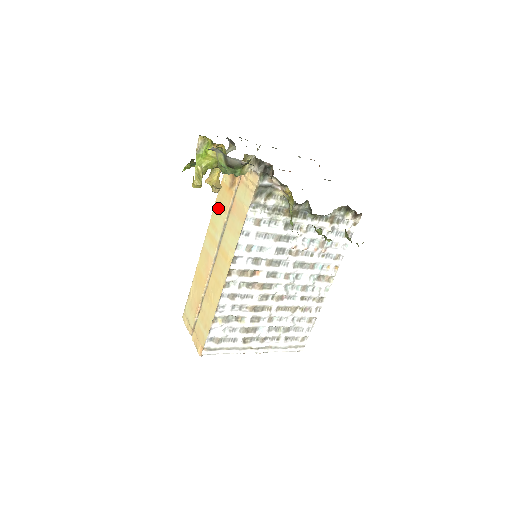
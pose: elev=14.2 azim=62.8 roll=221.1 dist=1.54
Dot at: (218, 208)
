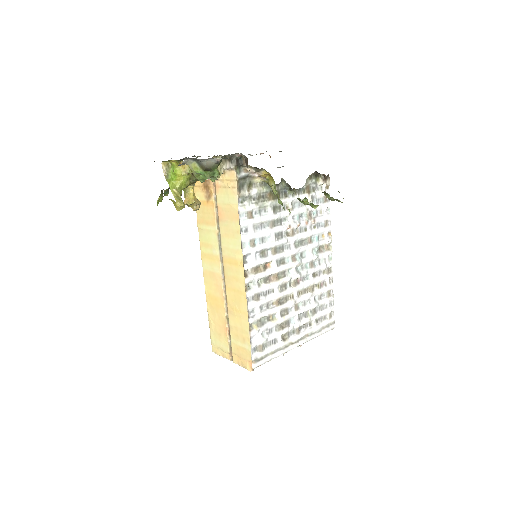
Dot at: (203, 226)
